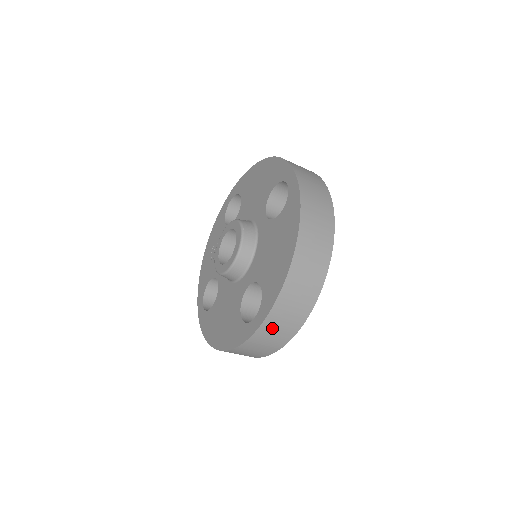
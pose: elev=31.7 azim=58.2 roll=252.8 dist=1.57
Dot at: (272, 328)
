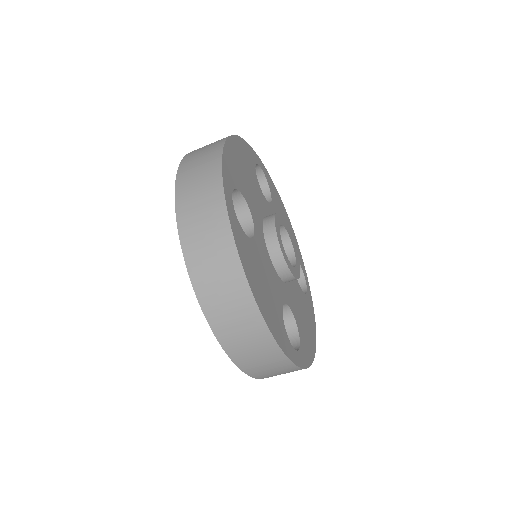
Dot at: (265, 373)
